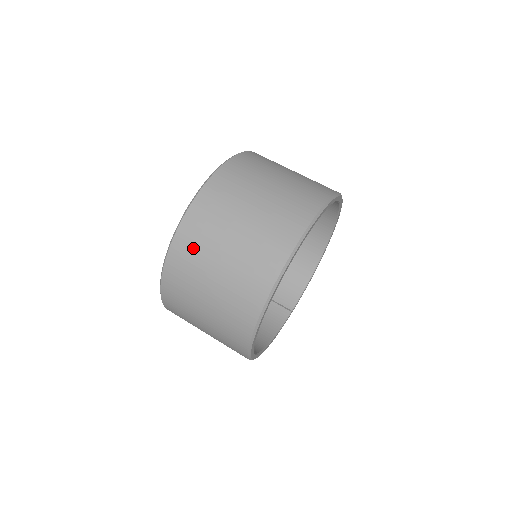
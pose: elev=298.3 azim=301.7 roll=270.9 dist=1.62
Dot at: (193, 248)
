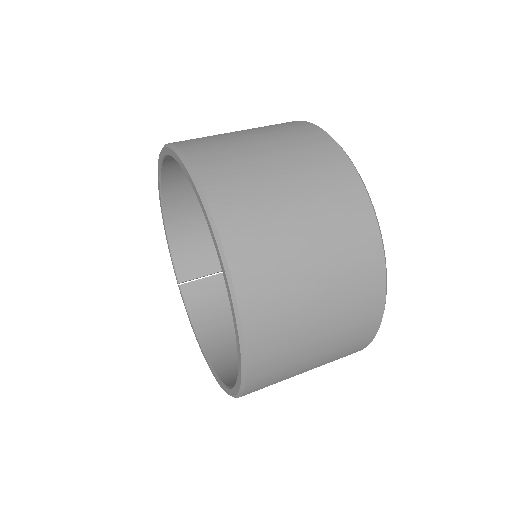
Dot at: (278, 343)
